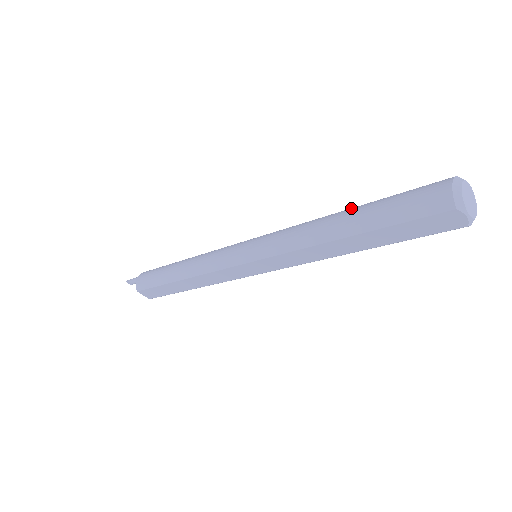
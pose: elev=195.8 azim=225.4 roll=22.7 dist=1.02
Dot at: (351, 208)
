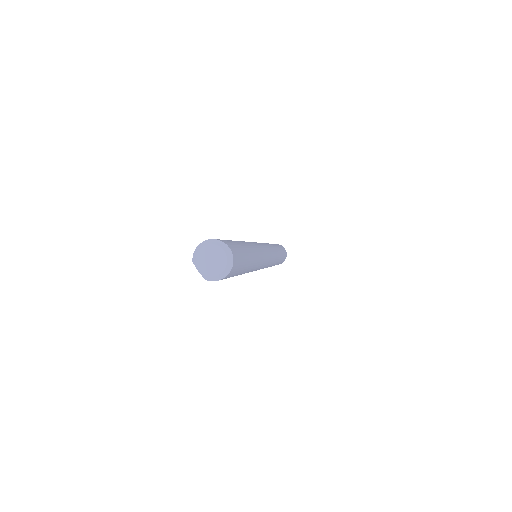
Dot at: occluded
